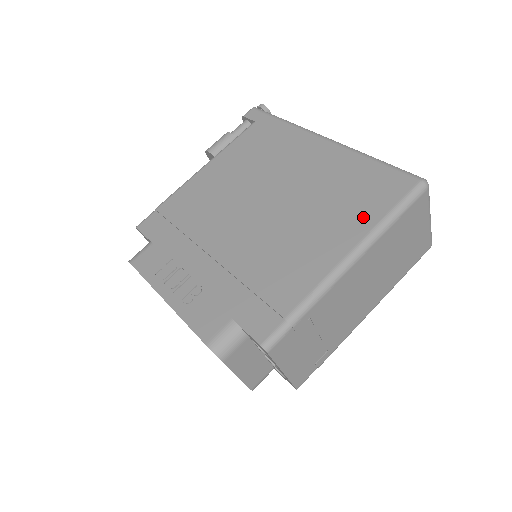
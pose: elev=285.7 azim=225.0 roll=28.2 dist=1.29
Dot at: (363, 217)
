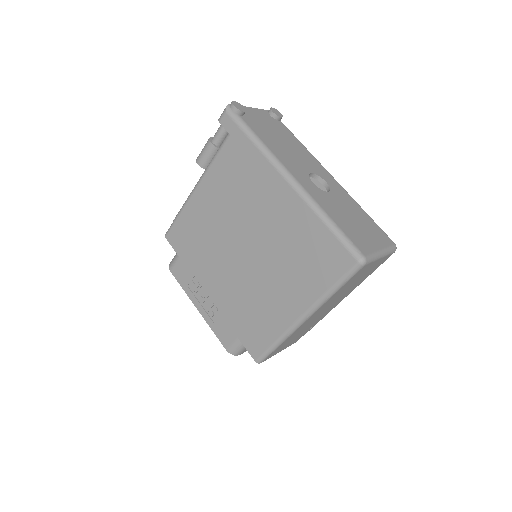
Dot at: (314, 285)
